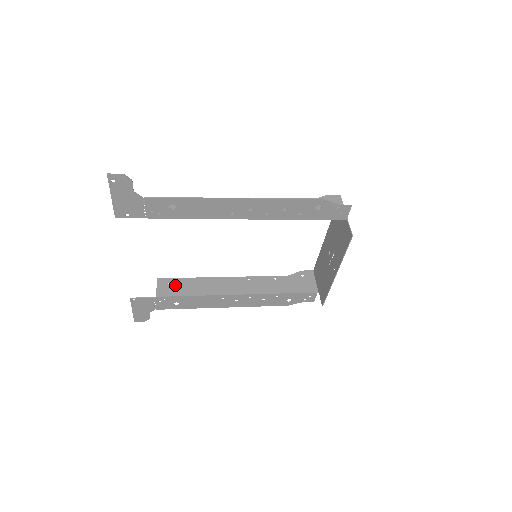
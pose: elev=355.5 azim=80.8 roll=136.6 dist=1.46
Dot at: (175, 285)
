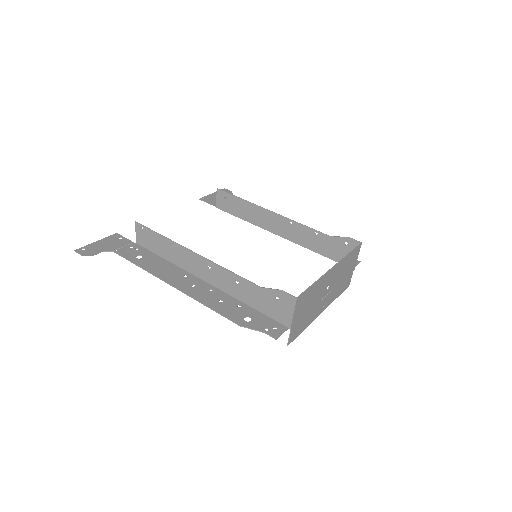
Dot at: (229, 202)
